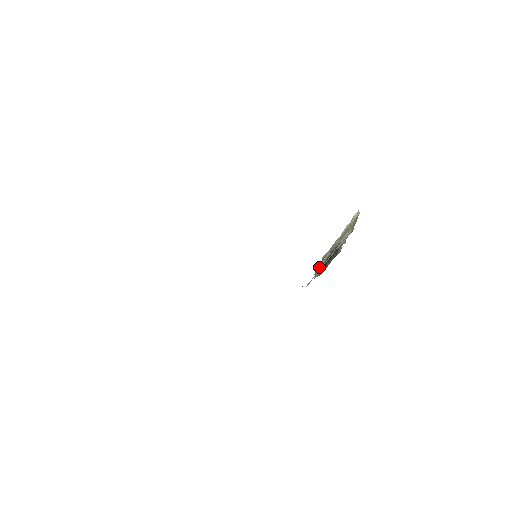
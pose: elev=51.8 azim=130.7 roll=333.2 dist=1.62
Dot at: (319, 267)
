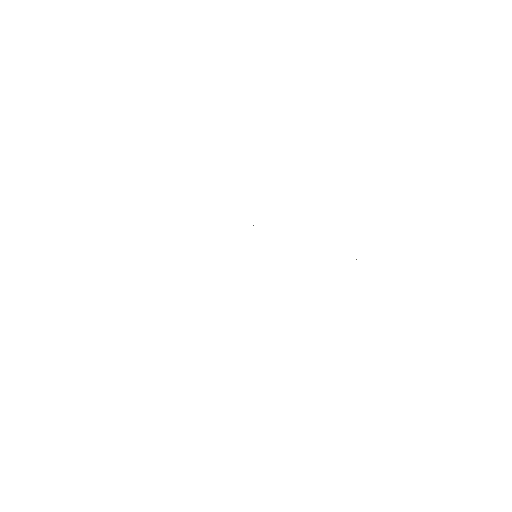
Dot at: occluded
